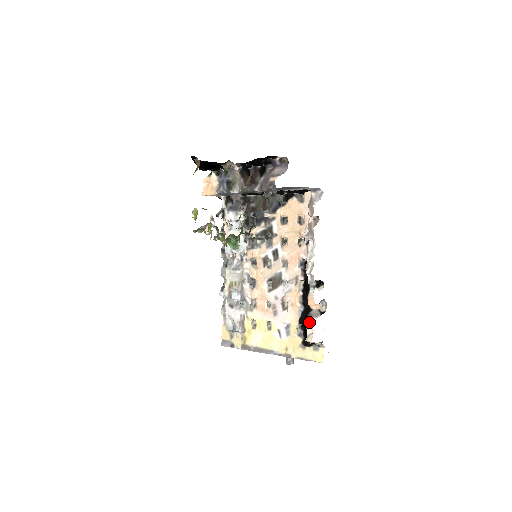
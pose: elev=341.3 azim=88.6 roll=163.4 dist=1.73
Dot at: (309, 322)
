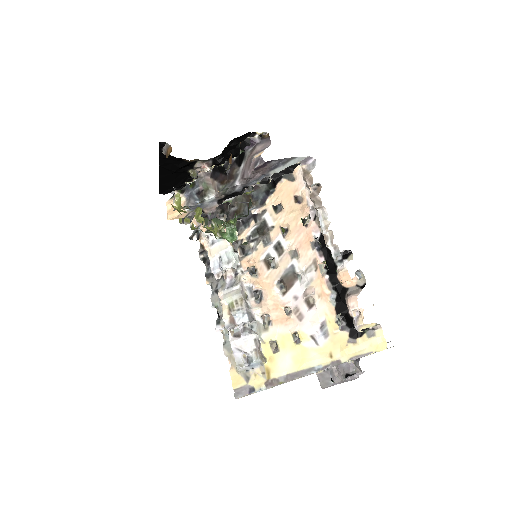
Dot at: (351, 301)
